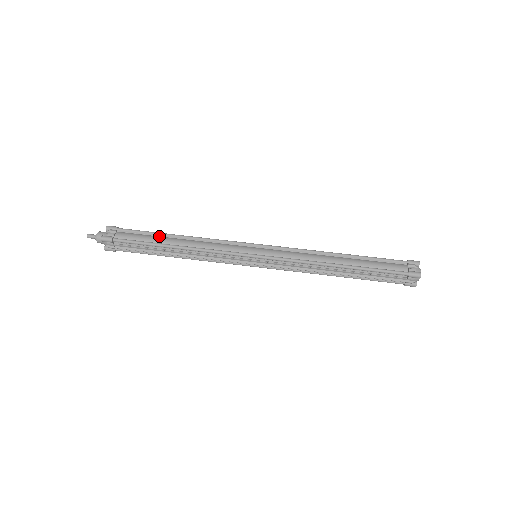
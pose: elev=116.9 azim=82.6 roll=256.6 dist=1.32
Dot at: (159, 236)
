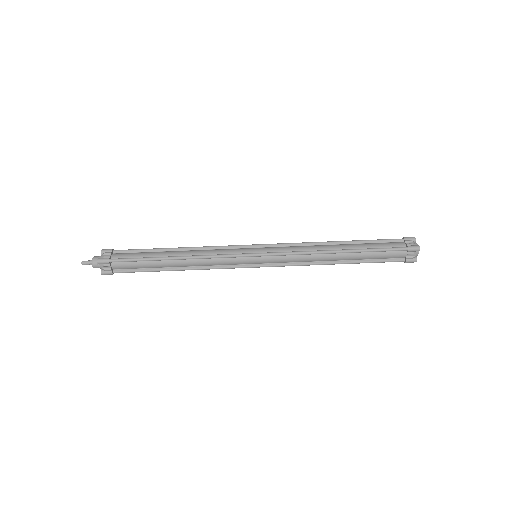
Dot at: (155, 261)
